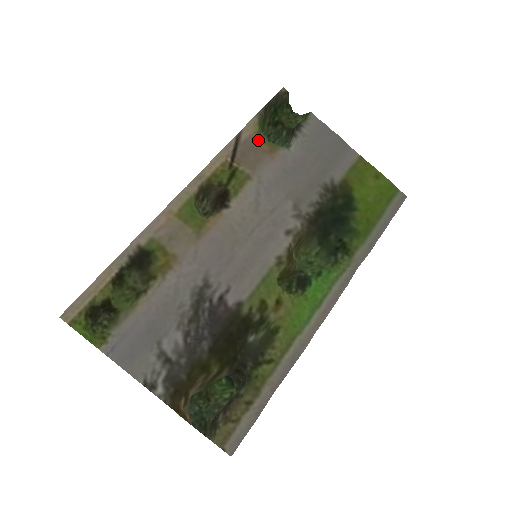
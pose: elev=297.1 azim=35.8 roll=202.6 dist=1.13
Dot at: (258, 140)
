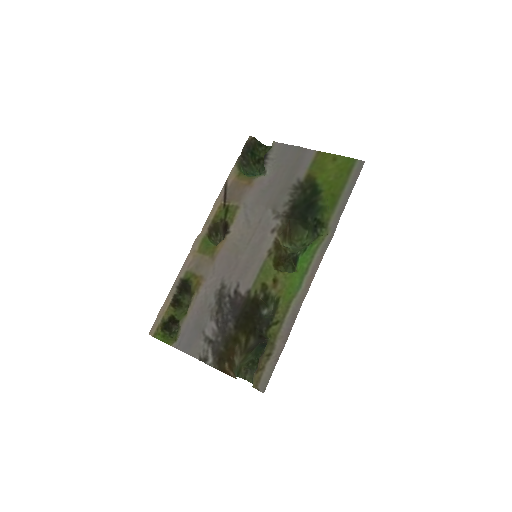
Dot at: (239, 180)
